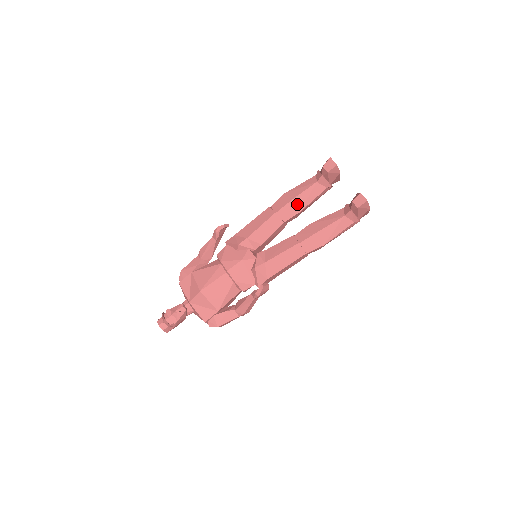
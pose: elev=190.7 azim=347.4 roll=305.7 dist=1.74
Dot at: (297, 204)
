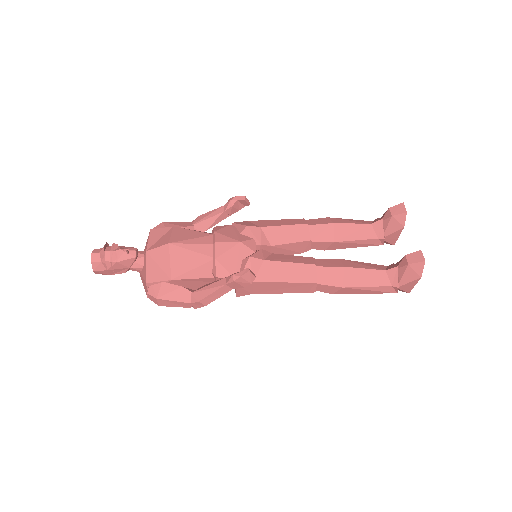
Dot at: (337, 231)
